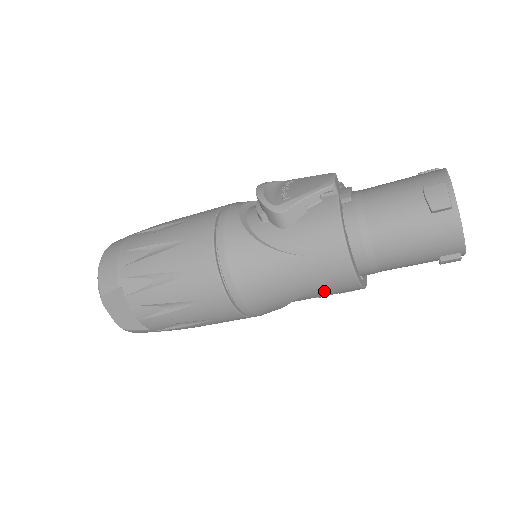
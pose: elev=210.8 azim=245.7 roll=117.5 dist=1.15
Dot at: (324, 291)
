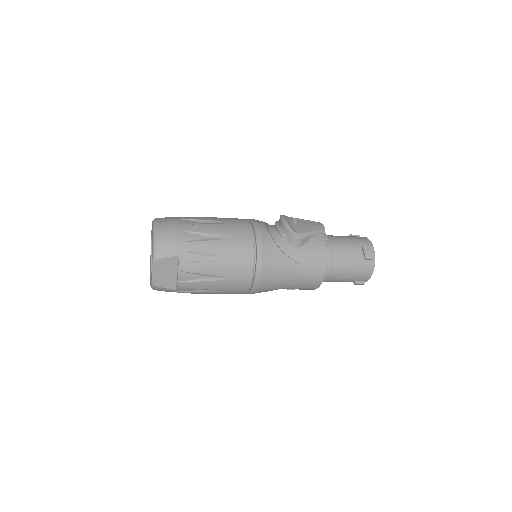
Dot at: (300, 287)
